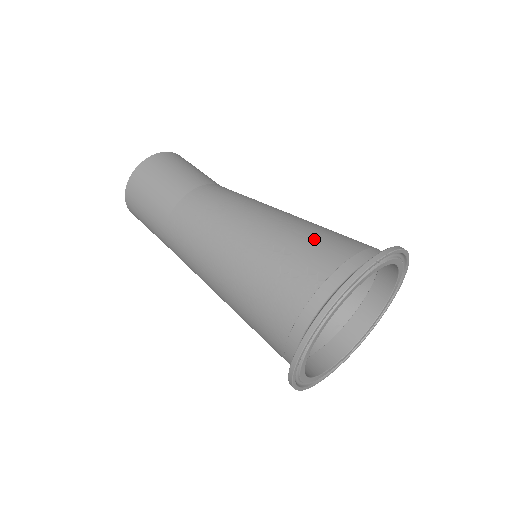
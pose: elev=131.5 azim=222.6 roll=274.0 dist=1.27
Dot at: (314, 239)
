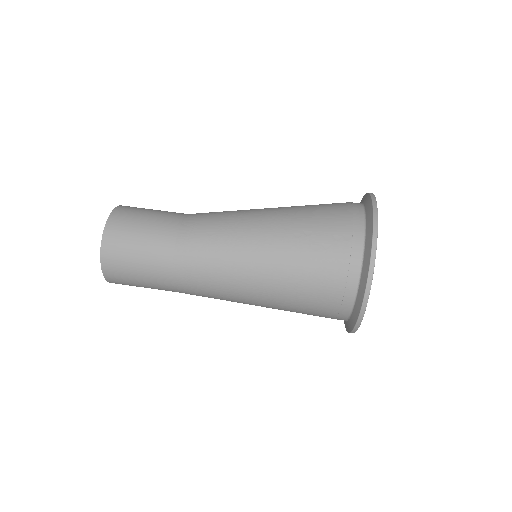
Dot at: (317, 215)
